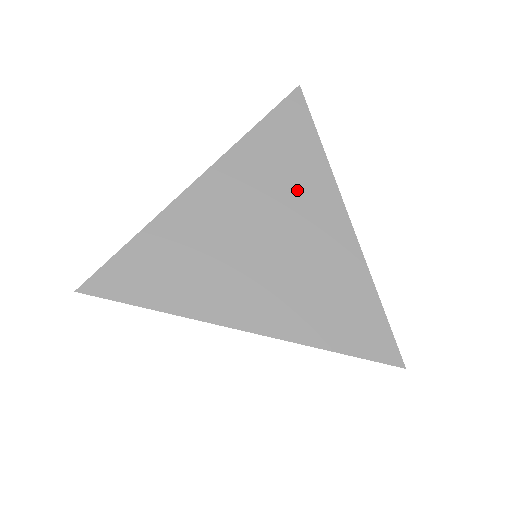
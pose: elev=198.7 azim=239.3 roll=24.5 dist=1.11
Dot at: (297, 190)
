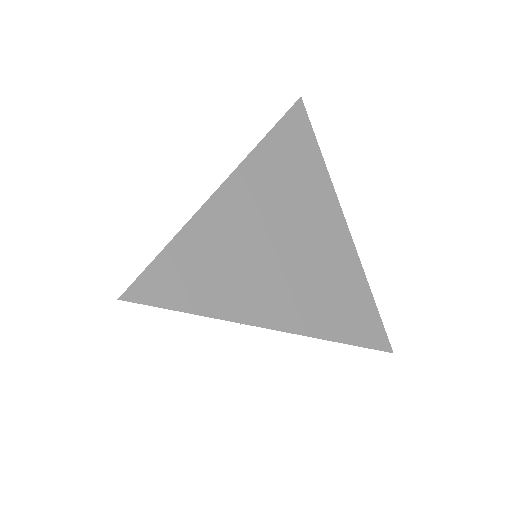
Dot at: (307, 197)
